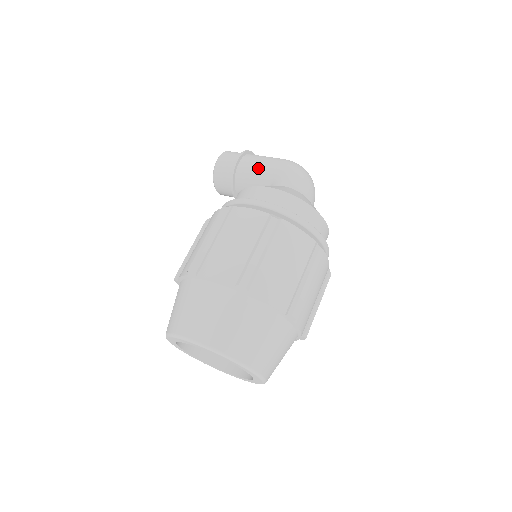
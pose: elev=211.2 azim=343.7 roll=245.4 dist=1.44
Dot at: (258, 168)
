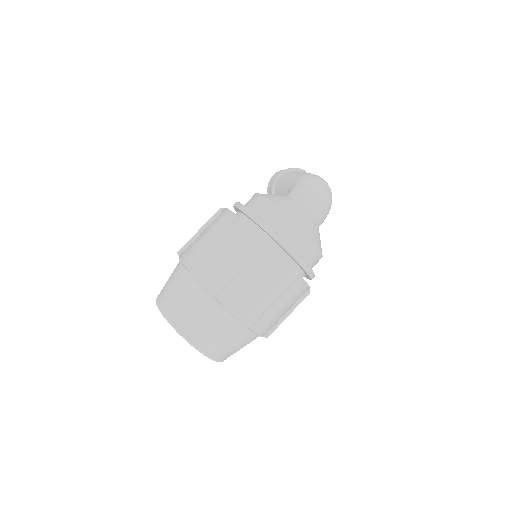
Dot at: (286, 181)
